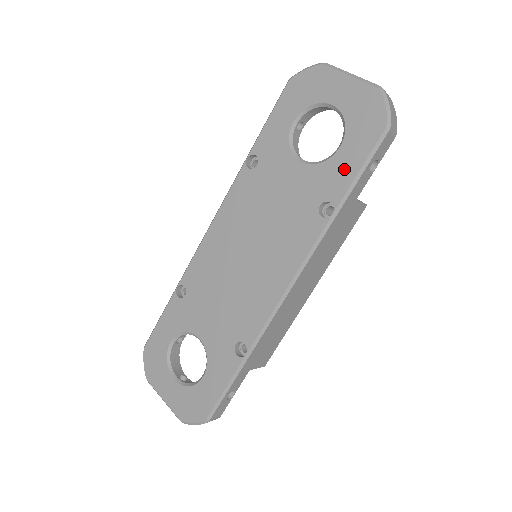
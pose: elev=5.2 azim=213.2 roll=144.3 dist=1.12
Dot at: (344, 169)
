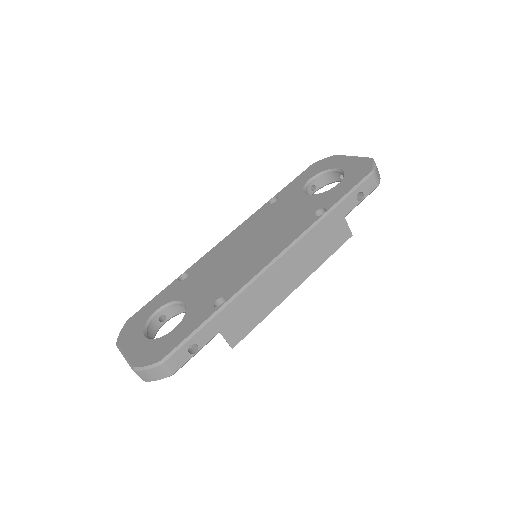
Dot at: (338, 192)
